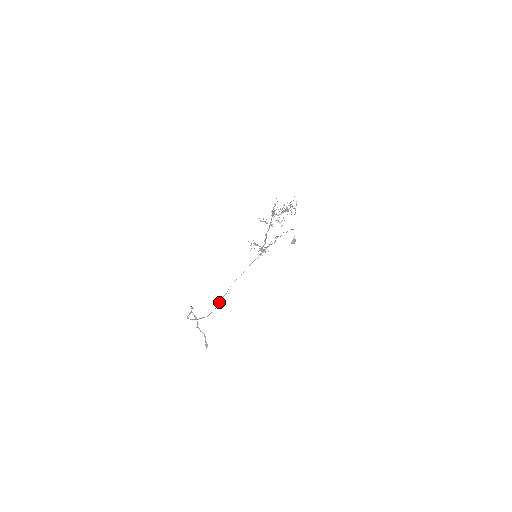
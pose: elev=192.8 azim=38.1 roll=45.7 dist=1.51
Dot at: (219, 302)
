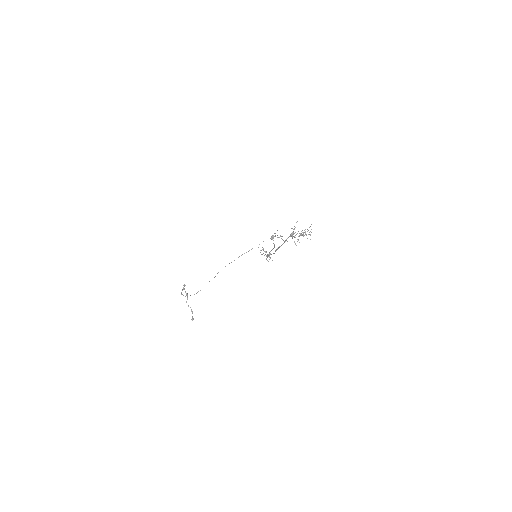
Dot at: occluded
